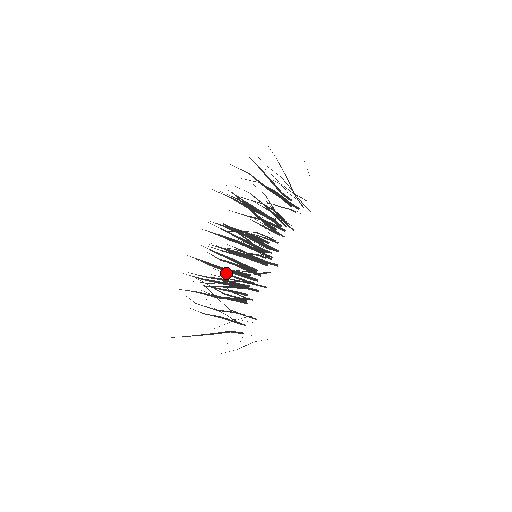
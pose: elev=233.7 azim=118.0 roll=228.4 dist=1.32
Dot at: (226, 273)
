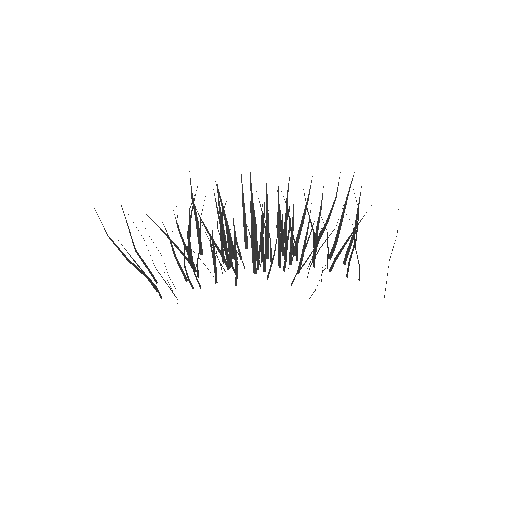
Dot at: (184, 251)
